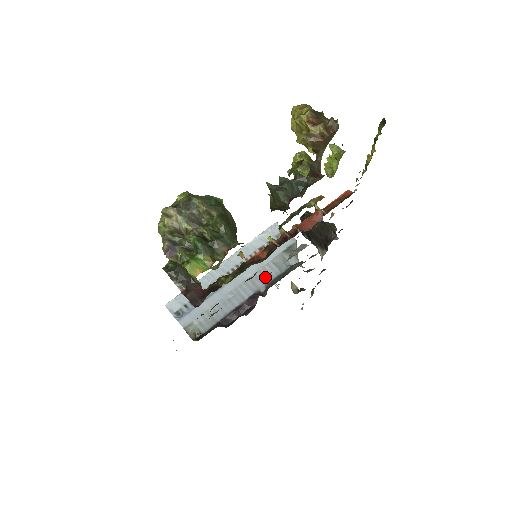
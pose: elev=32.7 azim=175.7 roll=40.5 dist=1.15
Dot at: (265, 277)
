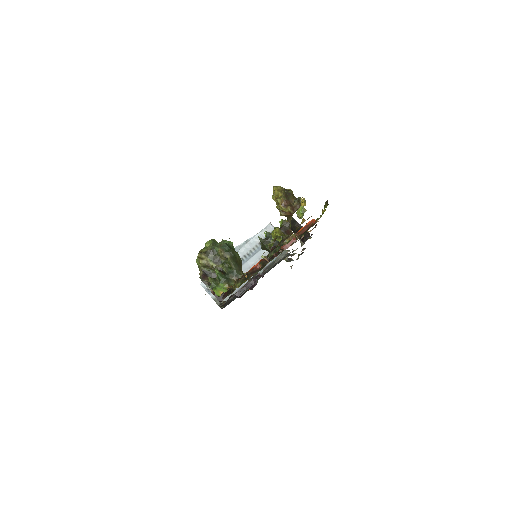
Dot at: occluded
